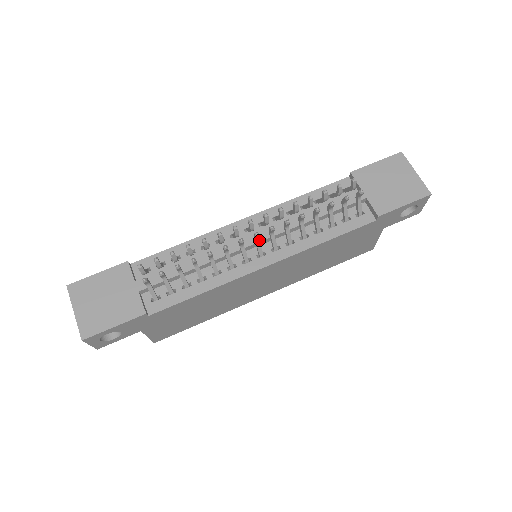
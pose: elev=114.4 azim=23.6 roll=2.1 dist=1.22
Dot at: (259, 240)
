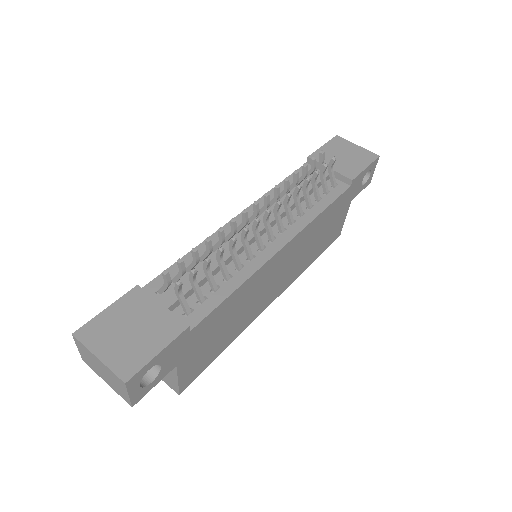
Dot at: occluded
